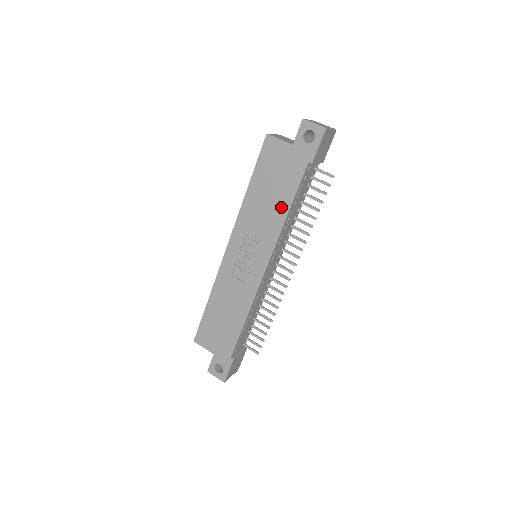
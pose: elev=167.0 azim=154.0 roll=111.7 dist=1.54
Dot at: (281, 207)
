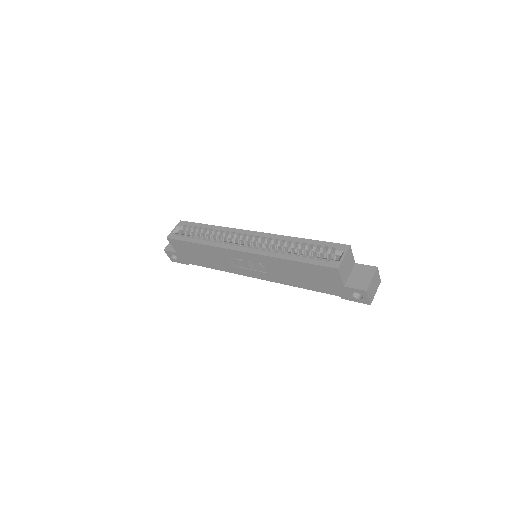
Dot at: (299, 283)
